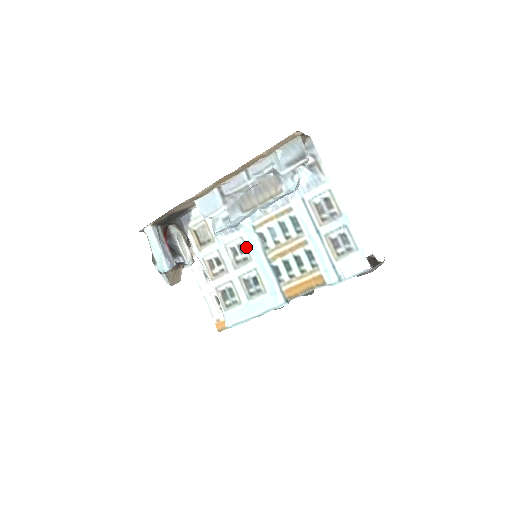
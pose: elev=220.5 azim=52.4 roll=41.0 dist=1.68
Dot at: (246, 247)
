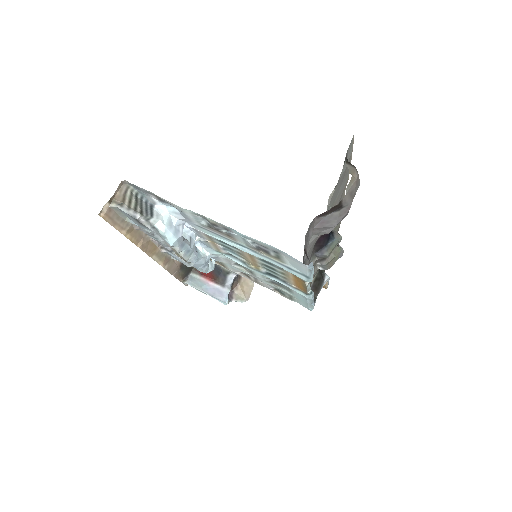
Dot at: occluded
